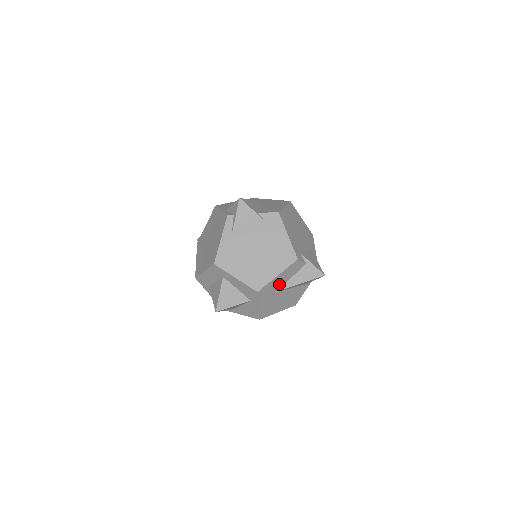
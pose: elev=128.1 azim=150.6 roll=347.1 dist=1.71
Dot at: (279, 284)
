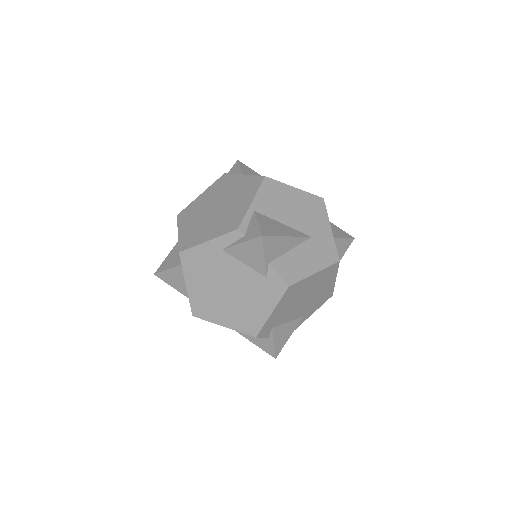
Dot at: occluded
